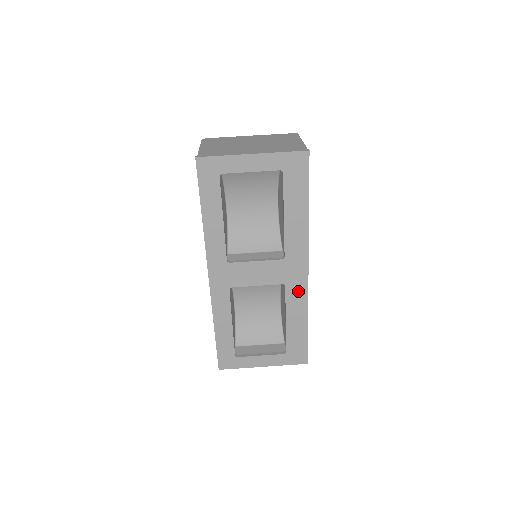
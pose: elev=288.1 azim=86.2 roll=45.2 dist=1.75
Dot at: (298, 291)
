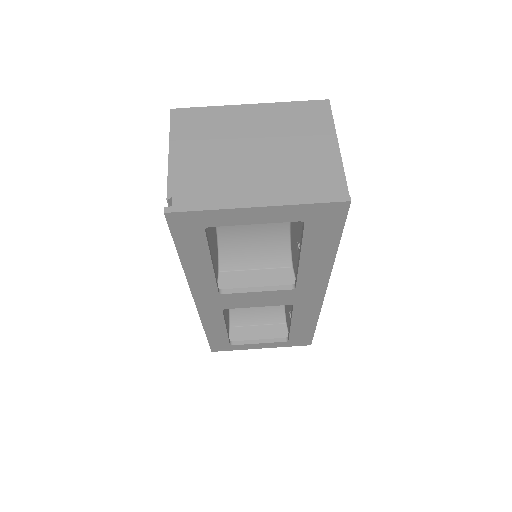
Dot at: (309, 308)
